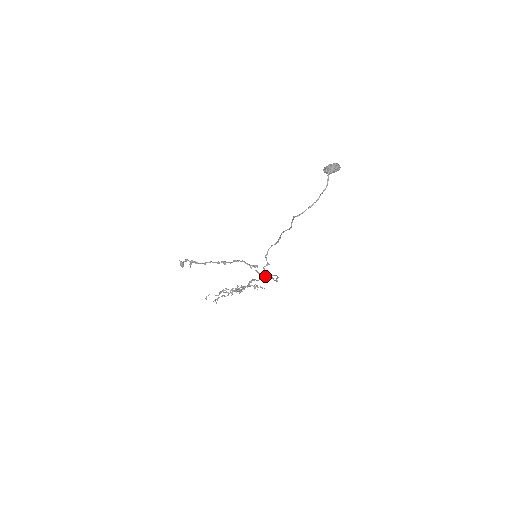
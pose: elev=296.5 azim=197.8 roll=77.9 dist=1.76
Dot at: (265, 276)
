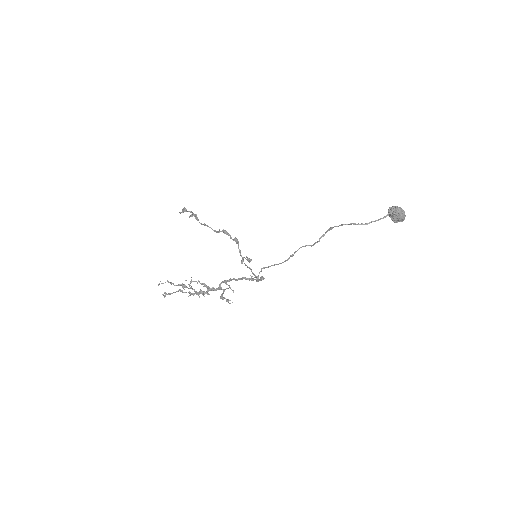
Dot at: (249, 278)
